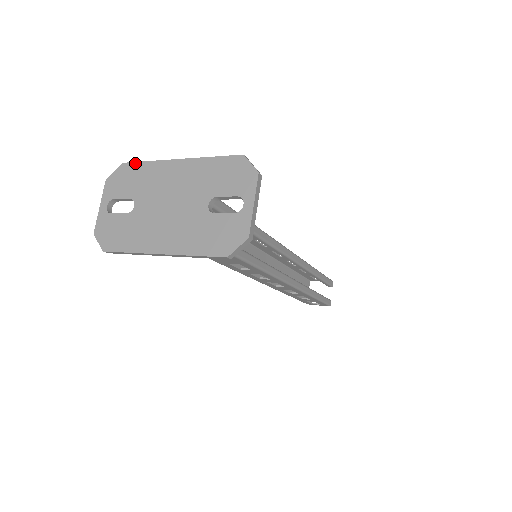
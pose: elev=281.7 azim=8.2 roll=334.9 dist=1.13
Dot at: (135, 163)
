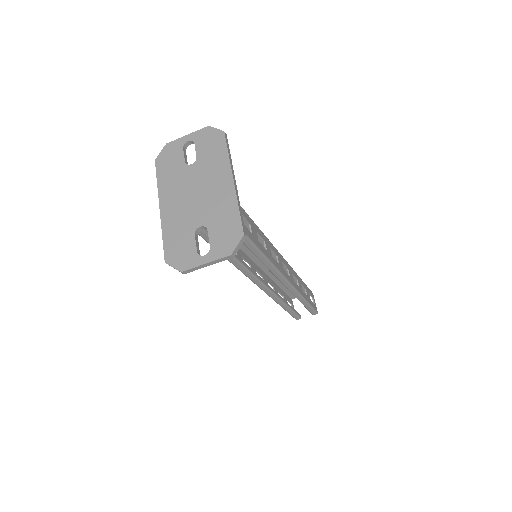
Dot at: (225, 143)
